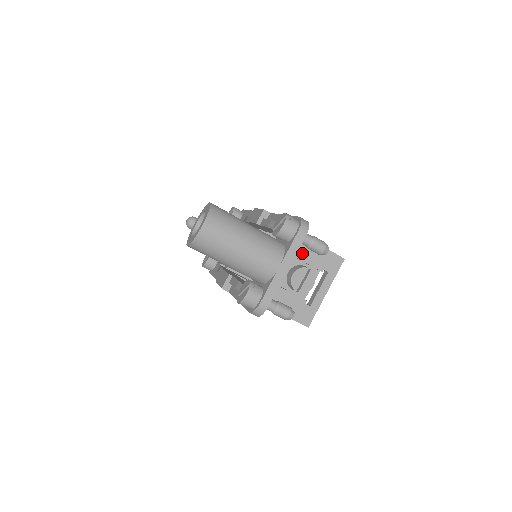
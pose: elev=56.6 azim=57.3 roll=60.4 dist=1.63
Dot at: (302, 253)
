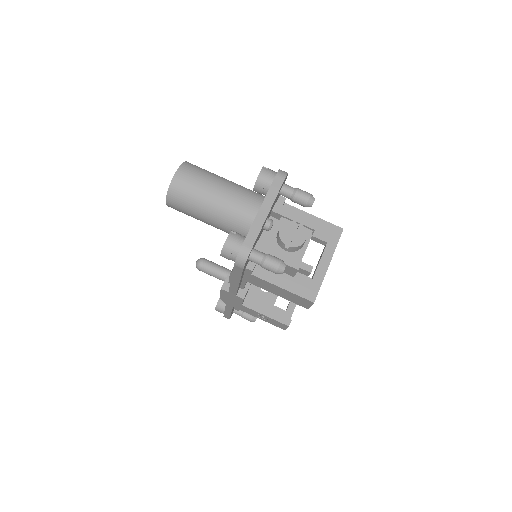
Dot at: (289, 212)
